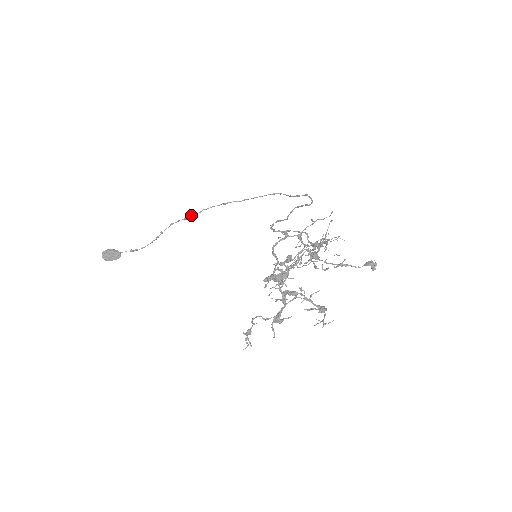
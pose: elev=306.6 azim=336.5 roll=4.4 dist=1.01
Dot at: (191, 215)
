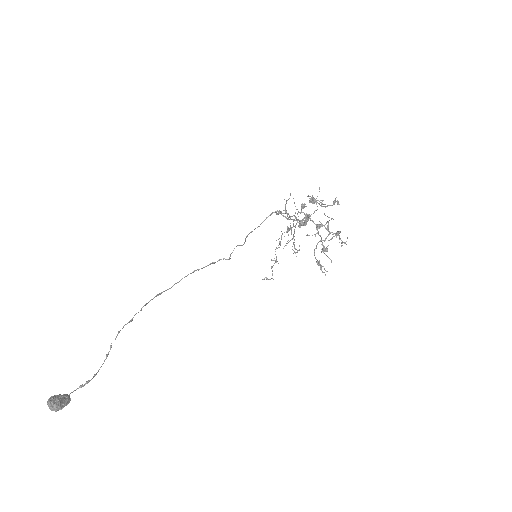
Dot at: (134, 315)
